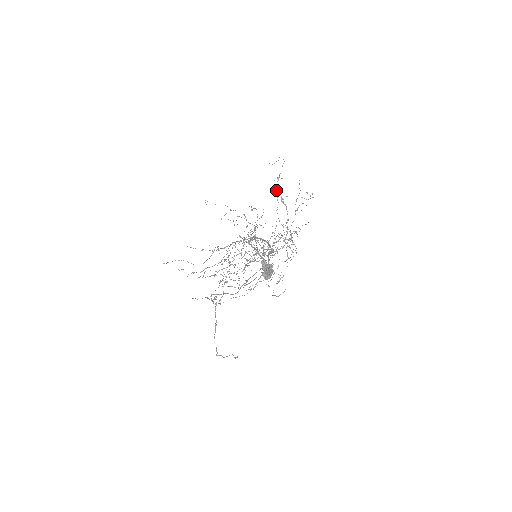
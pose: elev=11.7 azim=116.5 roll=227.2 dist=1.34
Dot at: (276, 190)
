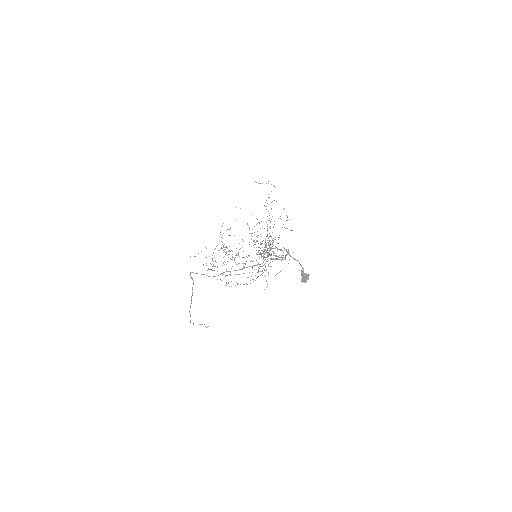
Dot at: occluded
